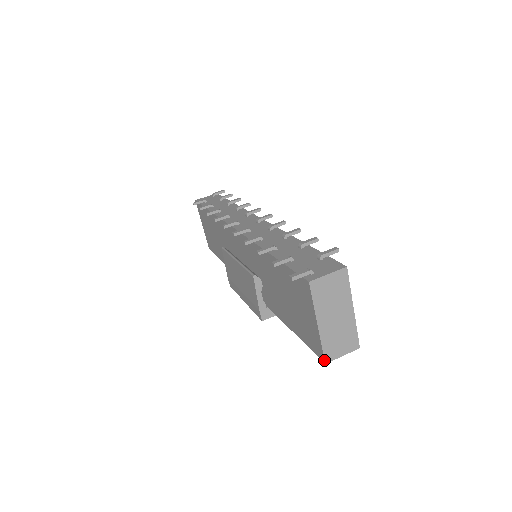
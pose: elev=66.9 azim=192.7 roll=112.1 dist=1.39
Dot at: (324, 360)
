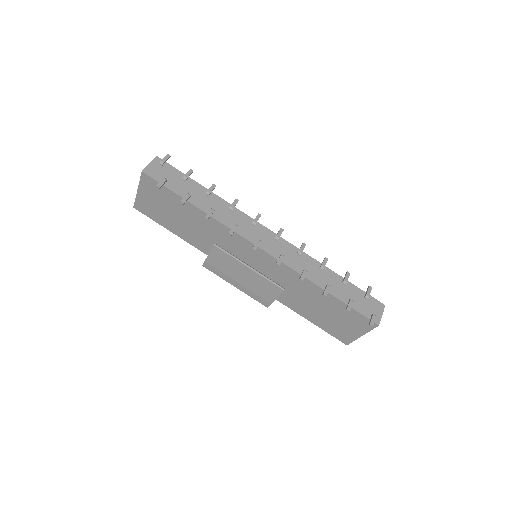
Dot at: occluded
